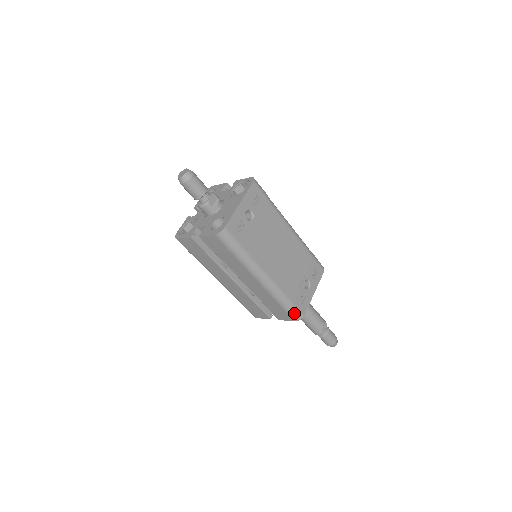
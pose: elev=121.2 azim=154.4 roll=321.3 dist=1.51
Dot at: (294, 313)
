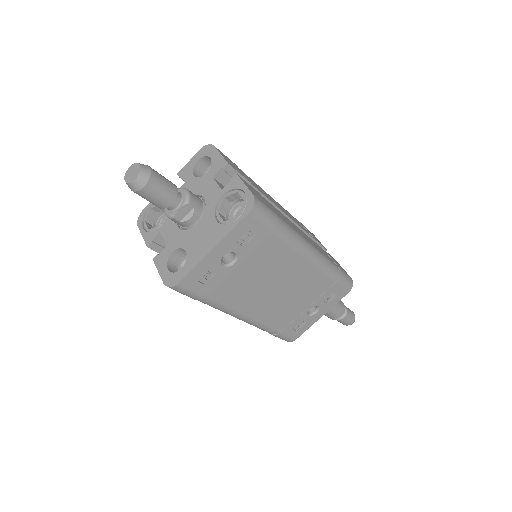
Dot at: (281, 338)
